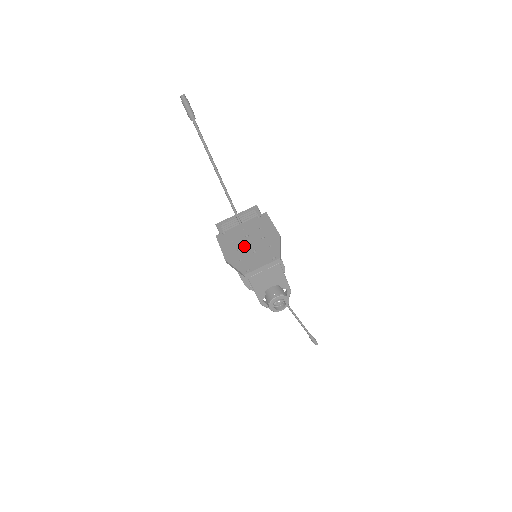
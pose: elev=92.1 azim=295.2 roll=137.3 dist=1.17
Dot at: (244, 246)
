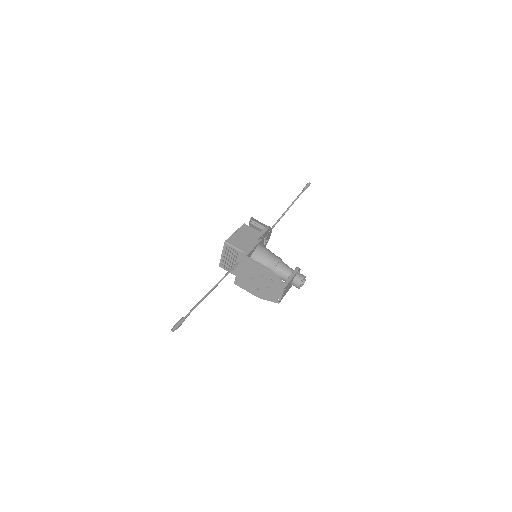
Dot at: (258, 286)
